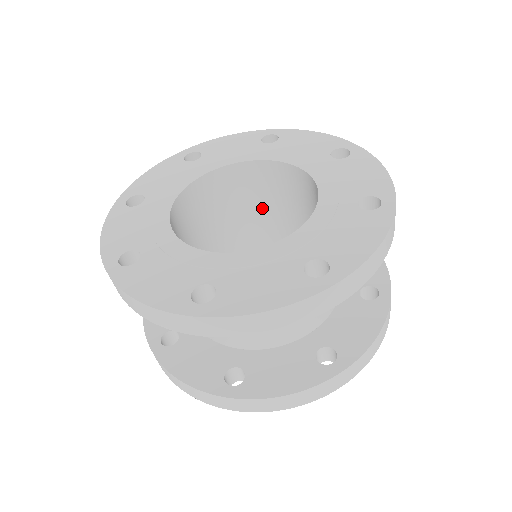
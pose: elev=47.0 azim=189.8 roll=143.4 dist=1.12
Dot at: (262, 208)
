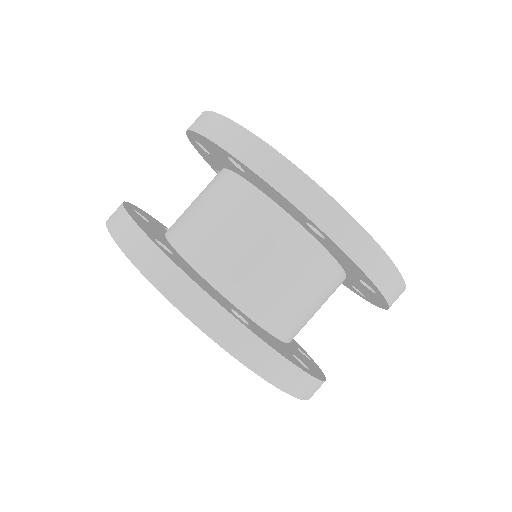
Dot at: occluded
